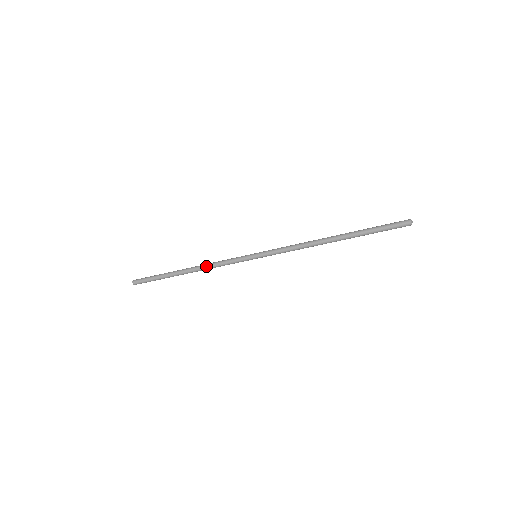
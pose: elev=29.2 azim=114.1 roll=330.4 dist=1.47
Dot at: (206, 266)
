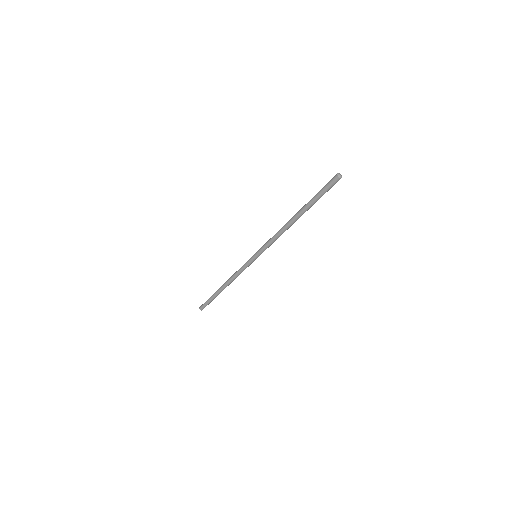
Dot at: (231, 279)
